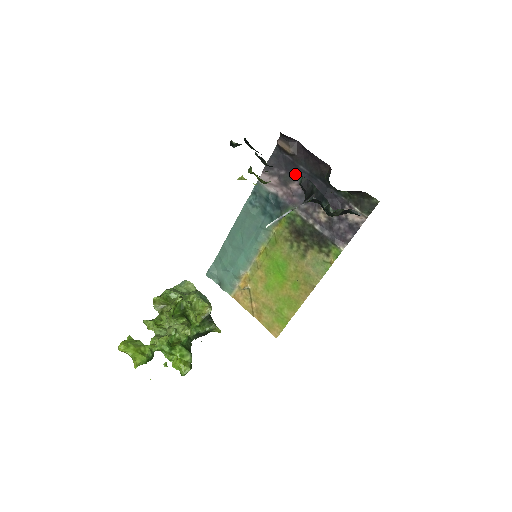
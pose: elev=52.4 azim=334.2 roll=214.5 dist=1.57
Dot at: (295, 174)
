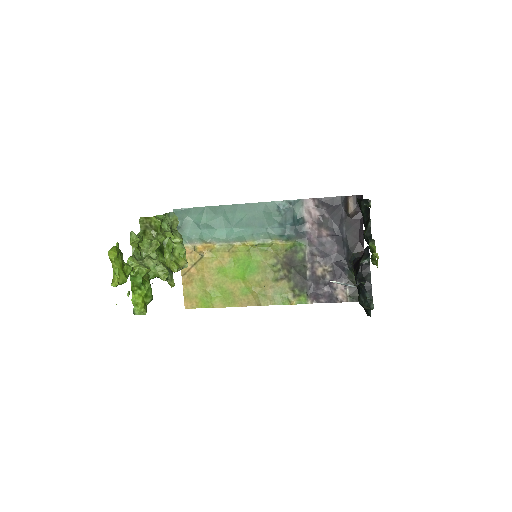
Dot at: (334, 227)
